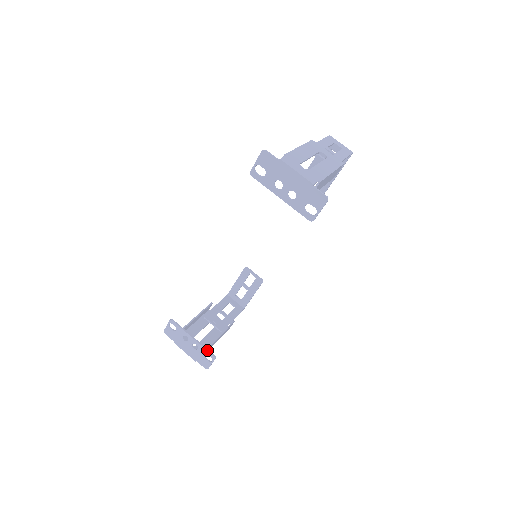
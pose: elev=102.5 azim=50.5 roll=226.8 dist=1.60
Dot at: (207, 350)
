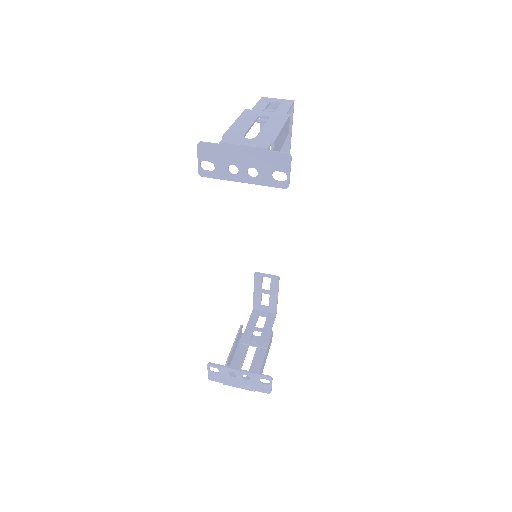
Dot at: (259, 375)
